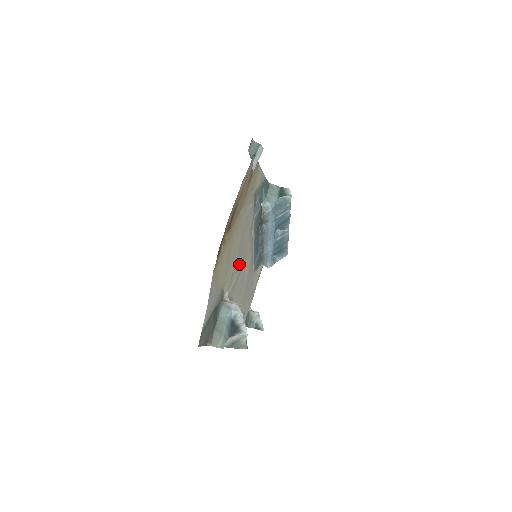
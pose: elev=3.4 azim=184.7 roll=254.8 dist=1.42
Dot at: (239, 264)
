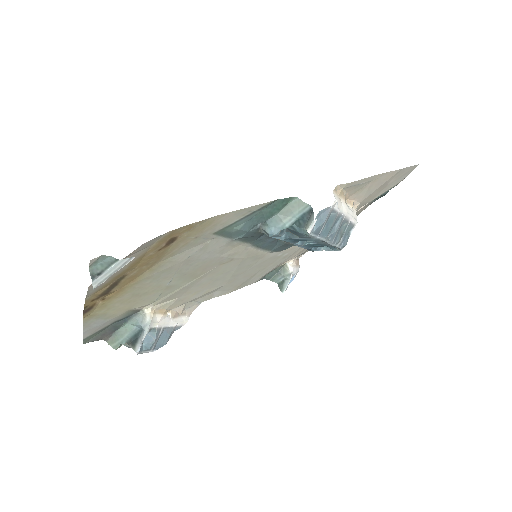
Dot at: (188, 280)
